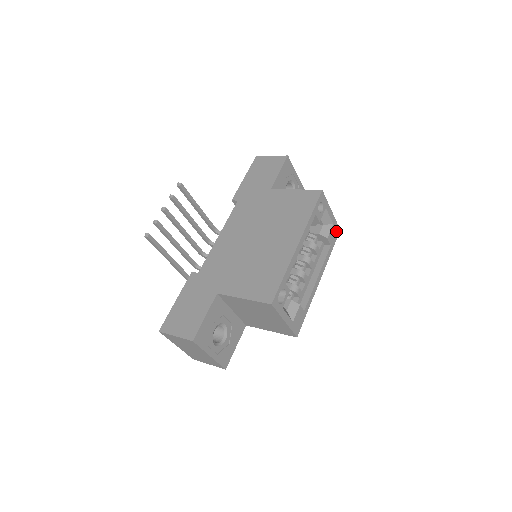
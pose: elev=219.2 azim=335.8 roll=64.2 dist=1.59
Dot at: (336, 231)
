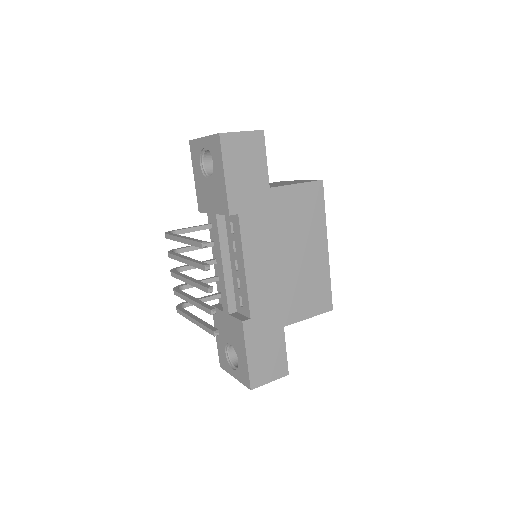
Dot at: occluded
